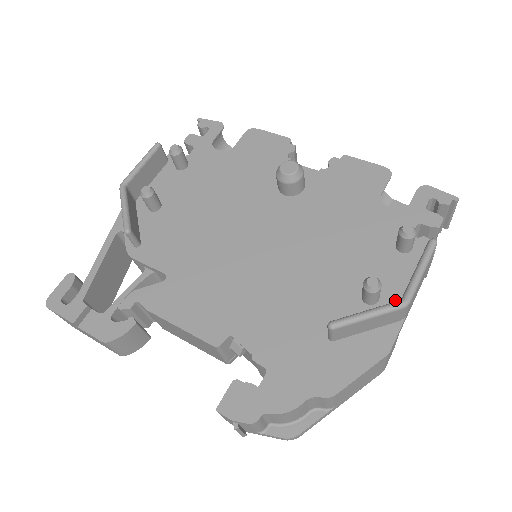
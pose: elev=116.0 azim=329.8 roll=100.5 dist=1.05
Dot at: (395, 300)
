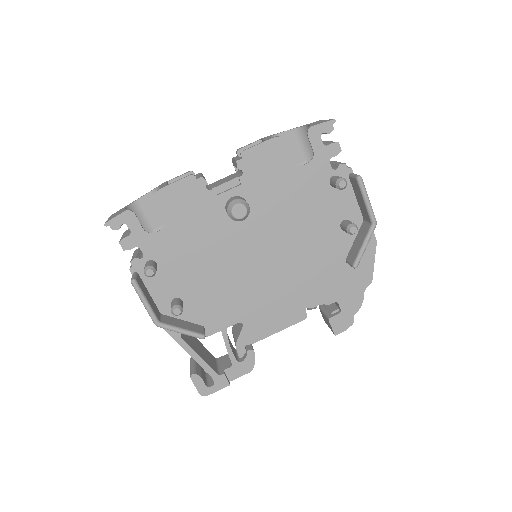
Dot at: (357, 215)
